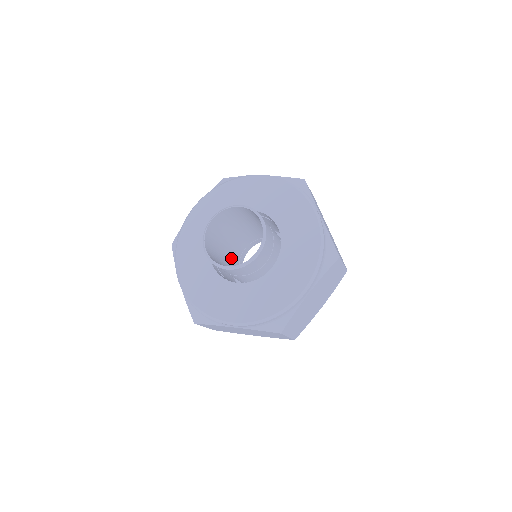
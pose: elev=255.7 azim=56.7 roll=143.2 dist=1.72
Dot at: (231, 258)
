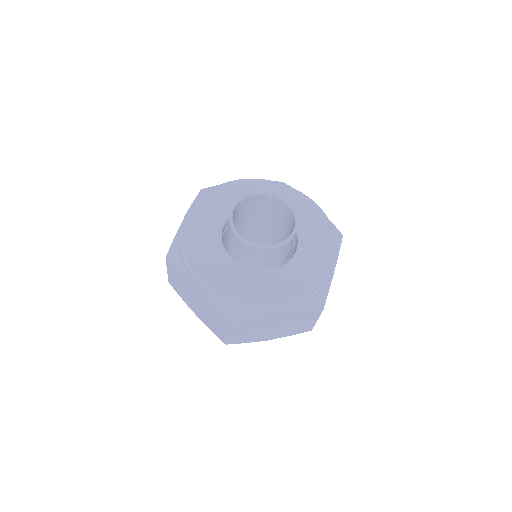
Dot at: occluded
